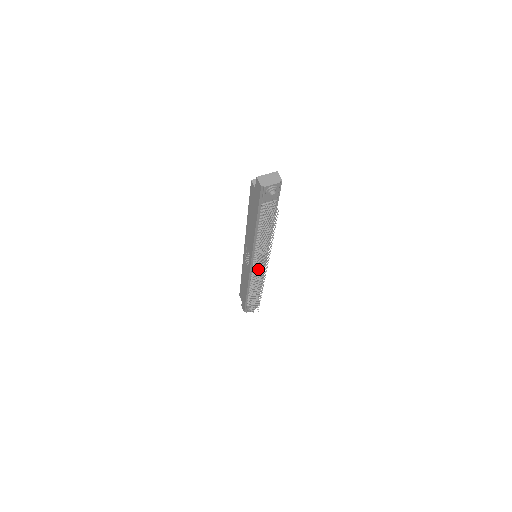
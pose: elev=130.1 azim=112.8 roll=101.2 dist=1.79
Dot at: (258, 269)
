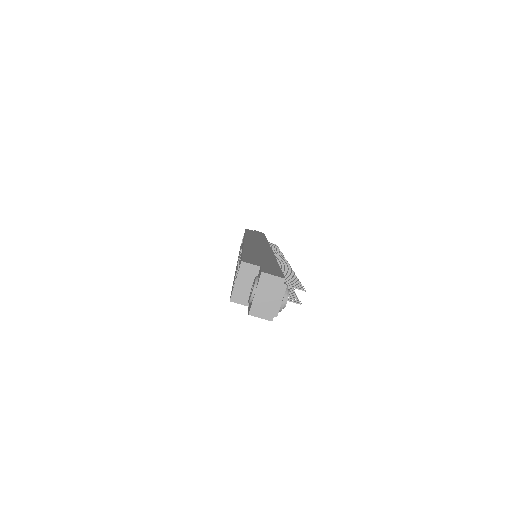
Dot at: occluded
